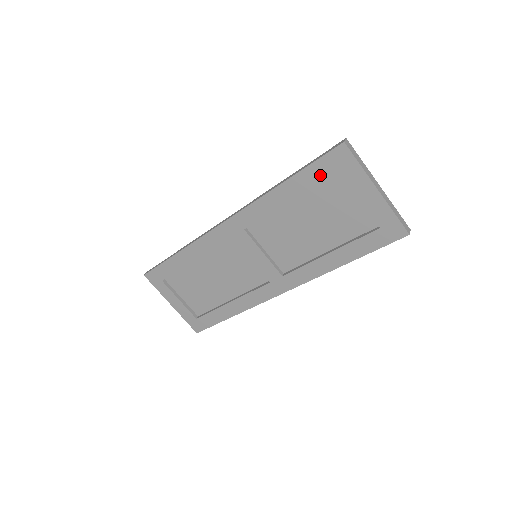
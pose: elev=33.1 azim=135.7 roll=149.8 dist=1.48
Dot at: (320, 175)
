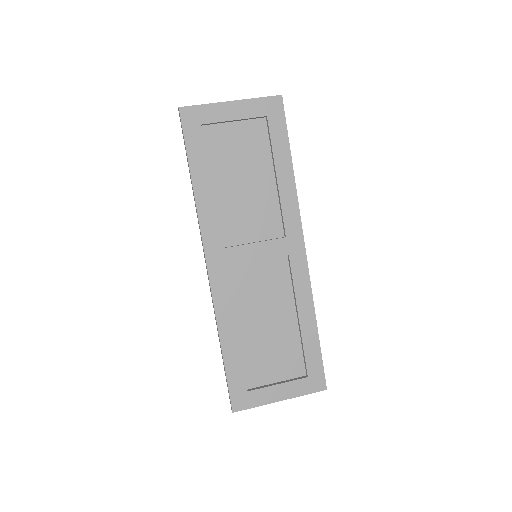
Dot at: (199, 143)
